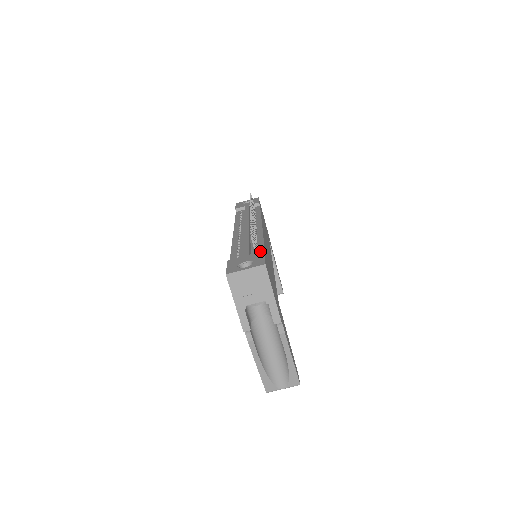
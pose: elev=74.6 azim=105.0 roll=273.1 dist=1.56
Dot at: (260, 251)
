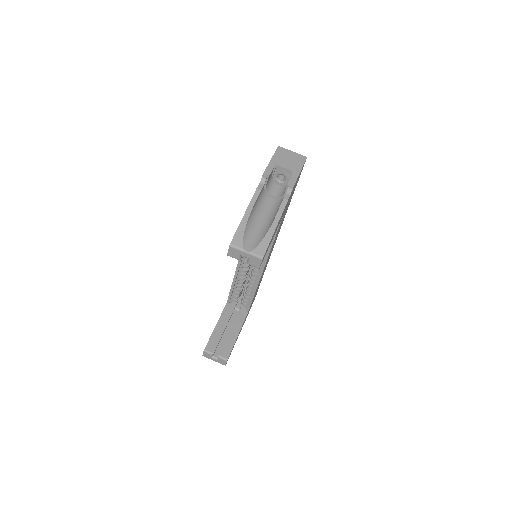
Dot at: occluded
